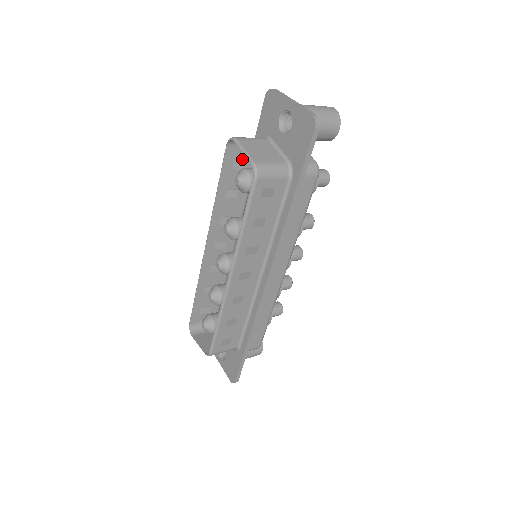
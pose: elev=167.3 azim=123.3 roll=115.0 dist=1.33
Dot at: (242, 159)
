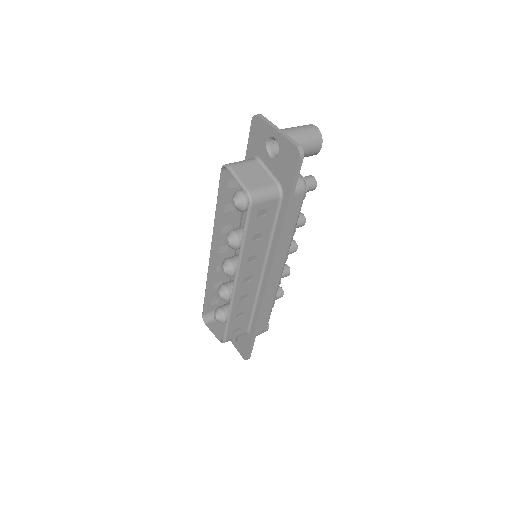
Dot at: occluded
